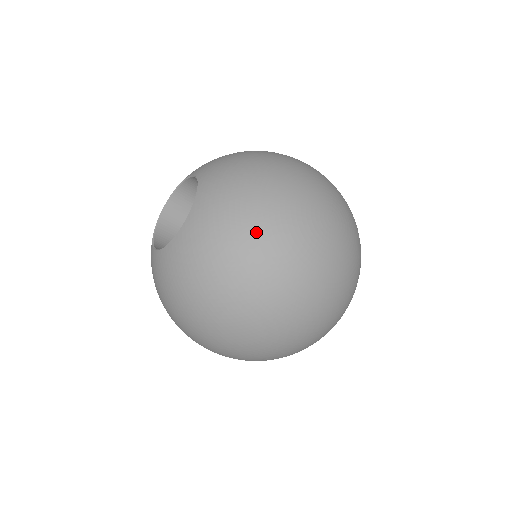
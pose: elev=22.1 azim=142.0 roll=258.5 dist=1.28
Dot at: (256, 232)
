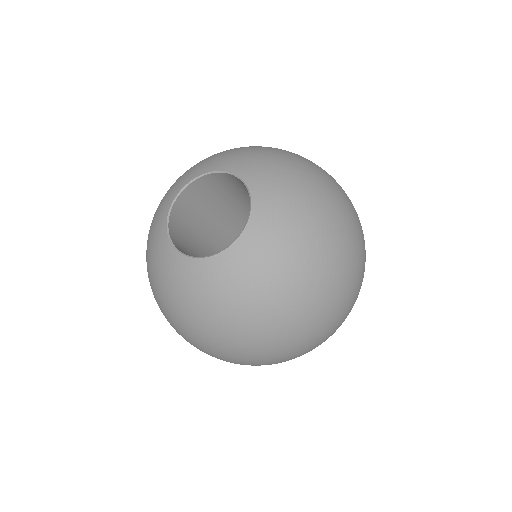
Dot at: (321, 255)
